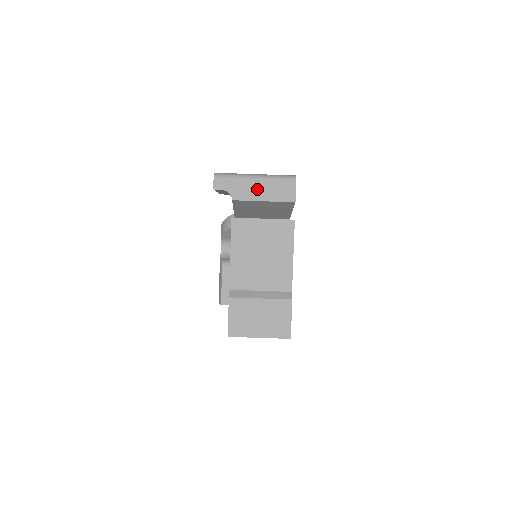
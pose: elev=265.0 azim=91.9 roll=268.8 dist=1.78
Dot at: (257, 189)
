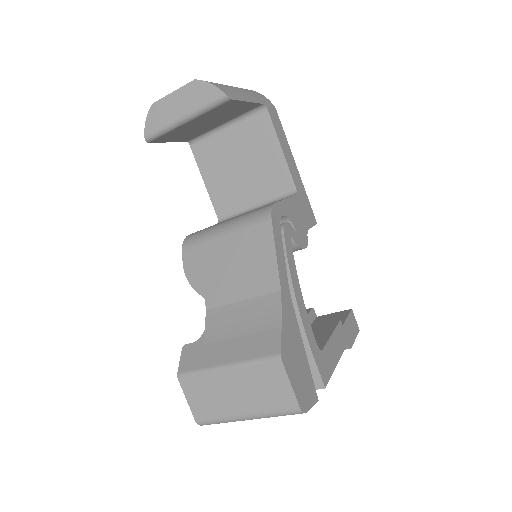
Dot at: occluded
